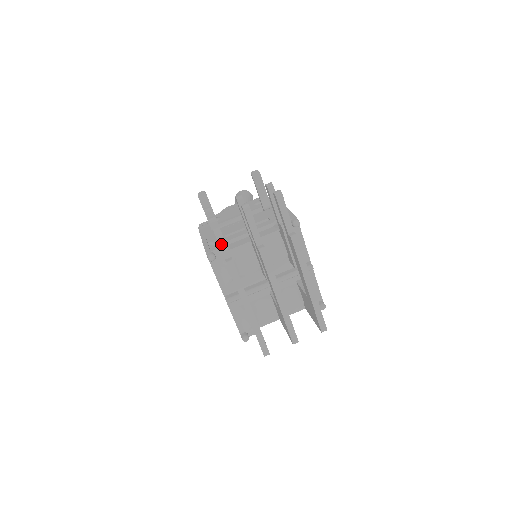
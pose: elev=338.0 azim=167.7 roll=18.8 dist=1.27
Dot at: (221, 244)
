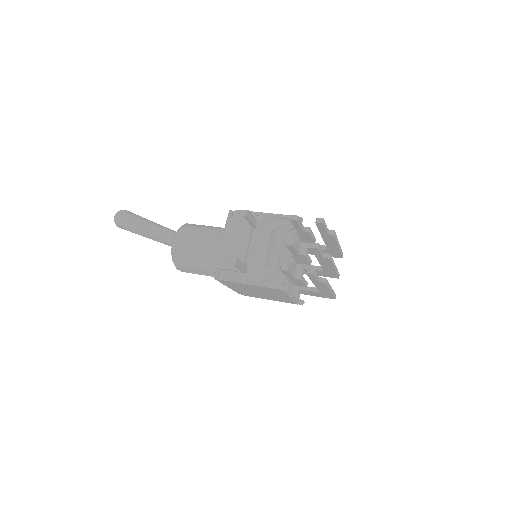
Dot at: (317, 278)
